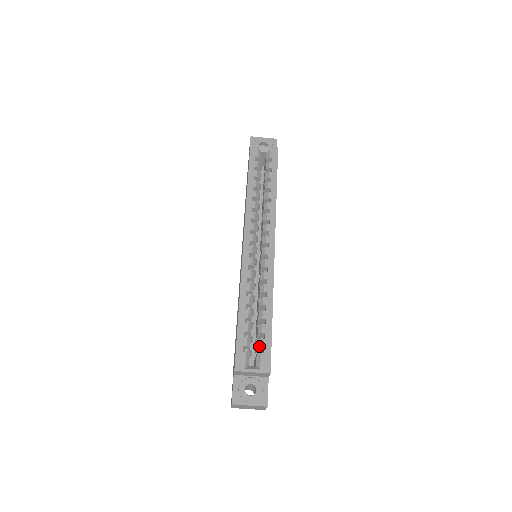
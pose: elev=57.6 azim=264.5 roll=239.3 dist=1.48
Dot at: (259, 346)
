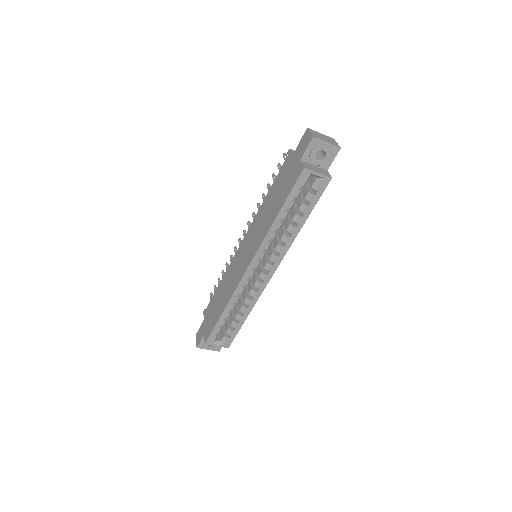
Dot at: (228, 333)
